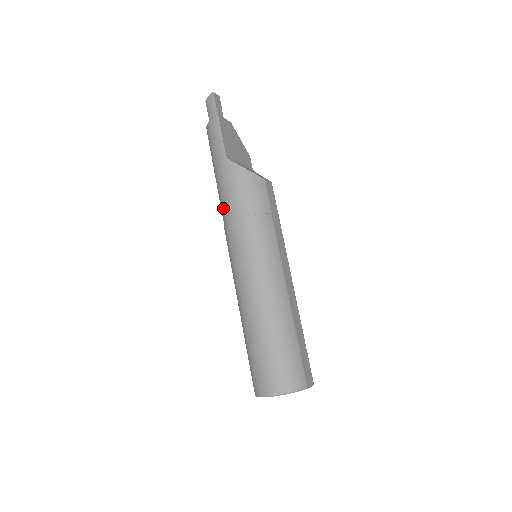
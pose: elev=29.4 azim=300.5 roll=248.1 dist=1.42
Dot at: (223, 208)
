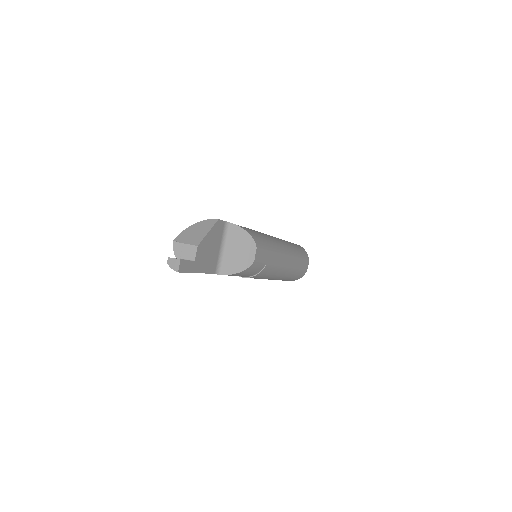
Dot at: occluded
